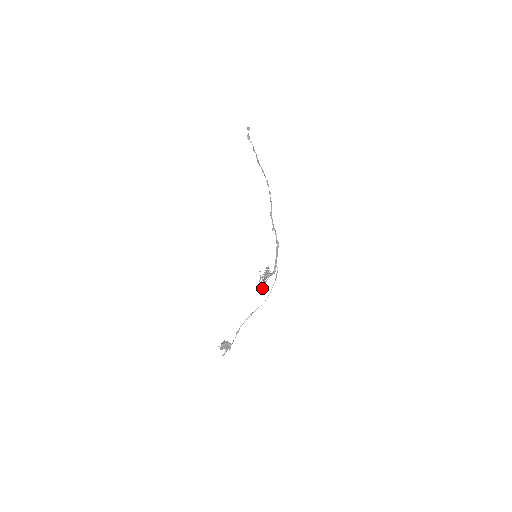
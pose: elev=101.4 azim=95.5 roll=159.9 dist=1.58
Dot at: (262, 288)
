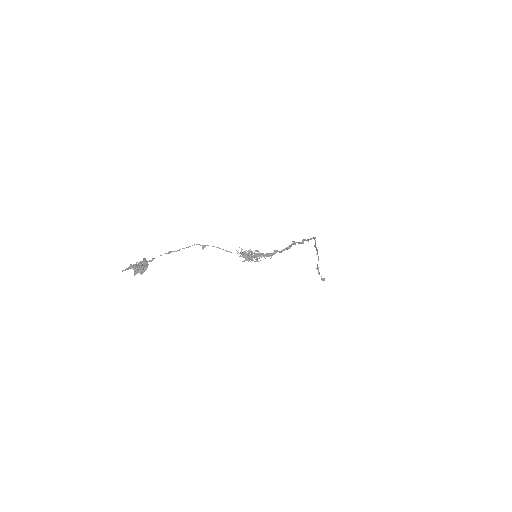
Dot at: occluded
